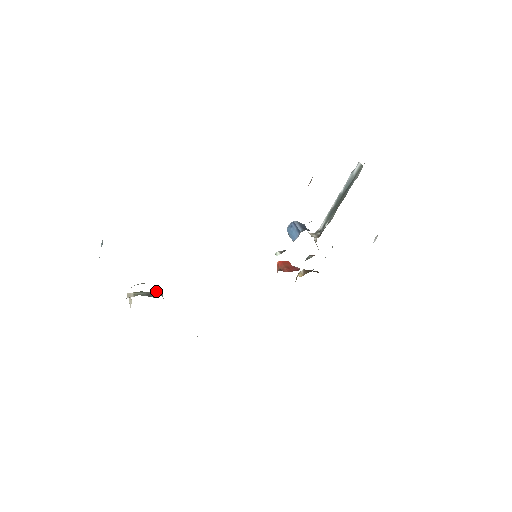
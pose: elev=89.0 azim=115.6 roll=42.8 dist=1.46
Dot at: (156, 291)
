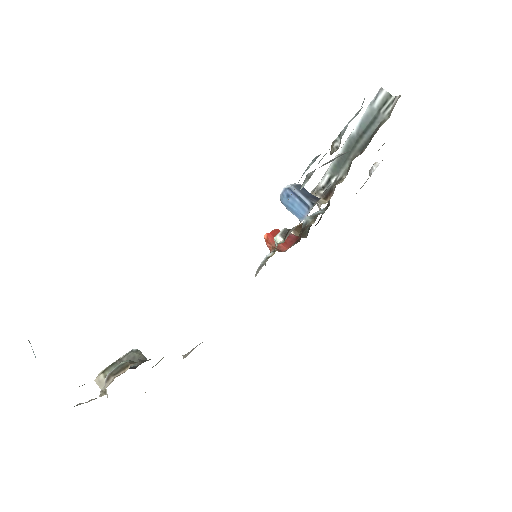
Dot at: (130, 353)
